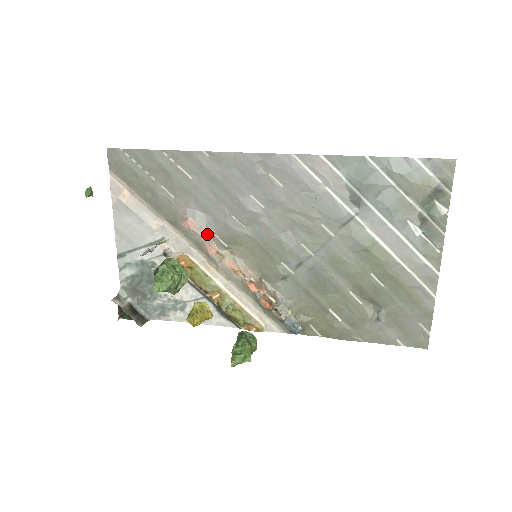
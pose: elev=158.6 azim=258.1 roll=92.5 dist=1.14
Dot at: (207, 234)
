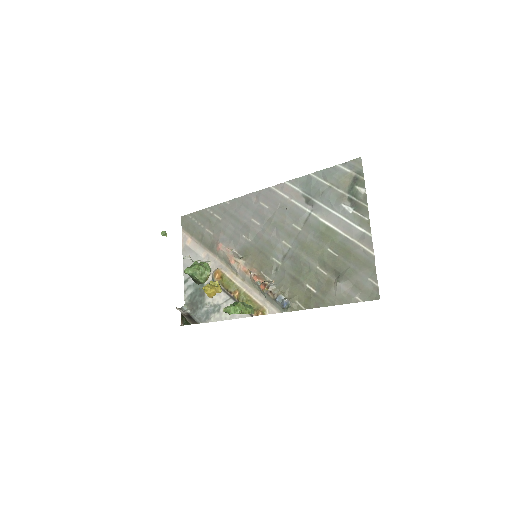
Dot at: (229, 250)
